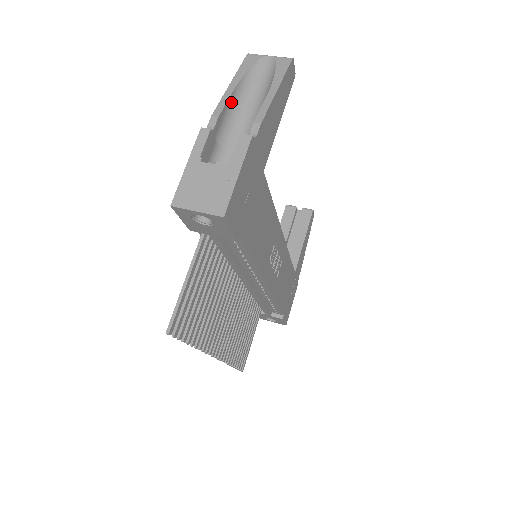
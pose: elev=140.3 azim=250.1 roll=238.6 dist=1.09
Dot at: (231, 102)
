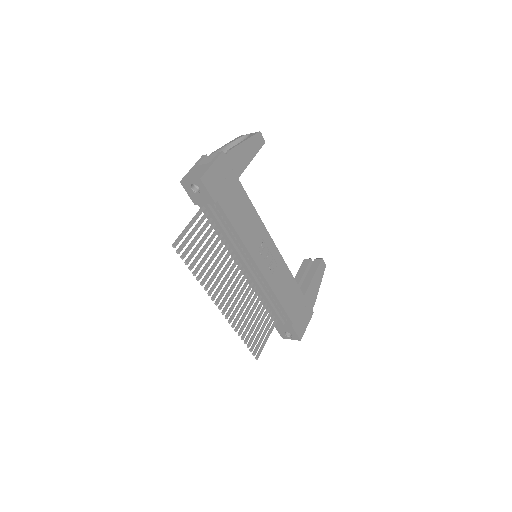
Dot at: (224, 150)
